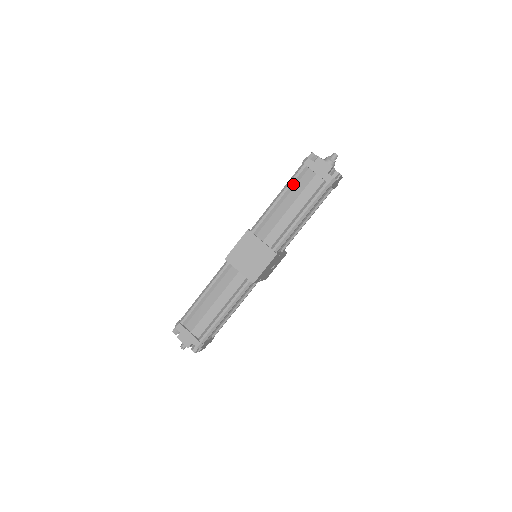
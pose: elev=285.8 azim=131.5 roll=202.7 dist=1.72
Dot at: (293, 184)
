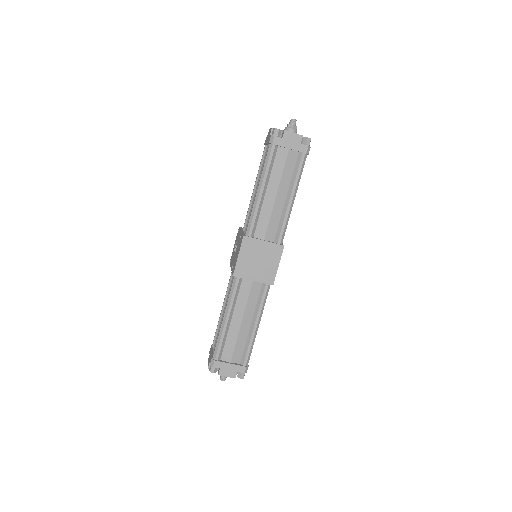
Dot at: (269, 169)
